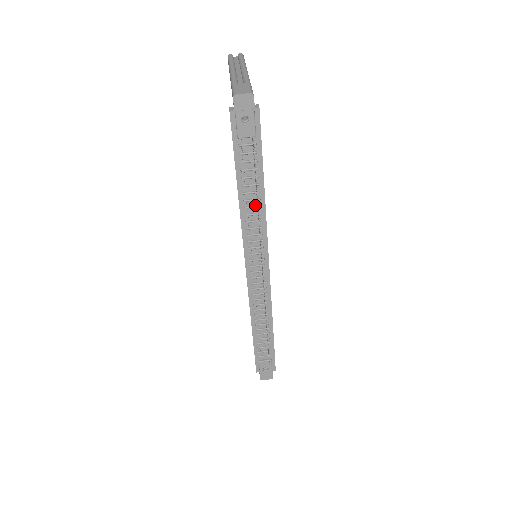
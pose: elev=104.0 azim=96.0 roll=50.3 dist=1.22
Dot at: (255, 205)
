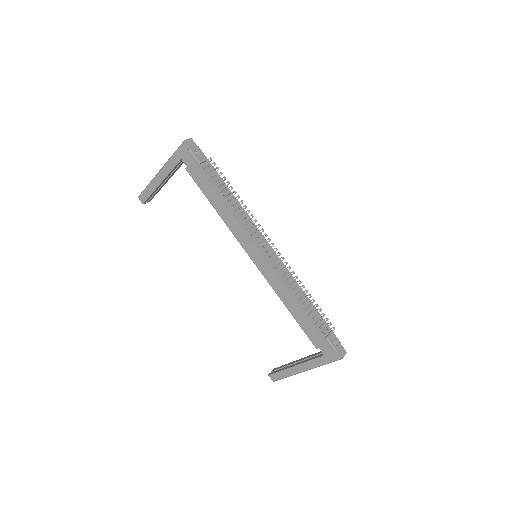
Dot at: (233, 203)
